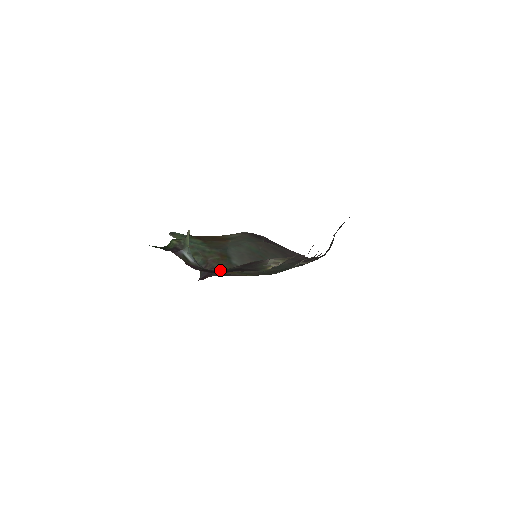
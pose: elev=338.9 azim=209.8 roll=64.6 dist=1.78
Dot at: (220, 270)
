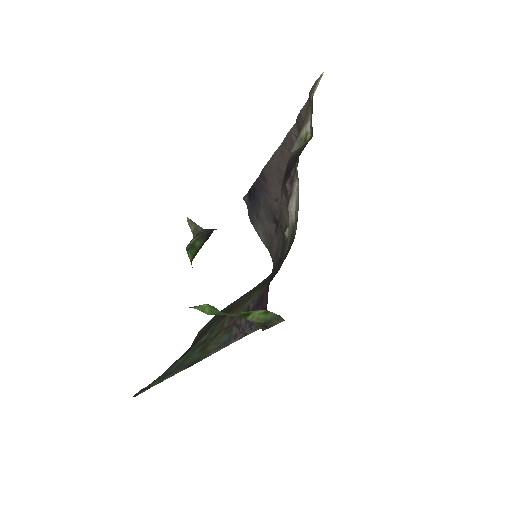
Dot at: occluded
